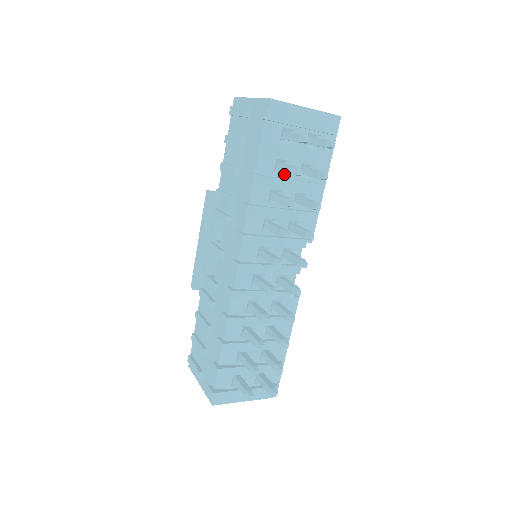
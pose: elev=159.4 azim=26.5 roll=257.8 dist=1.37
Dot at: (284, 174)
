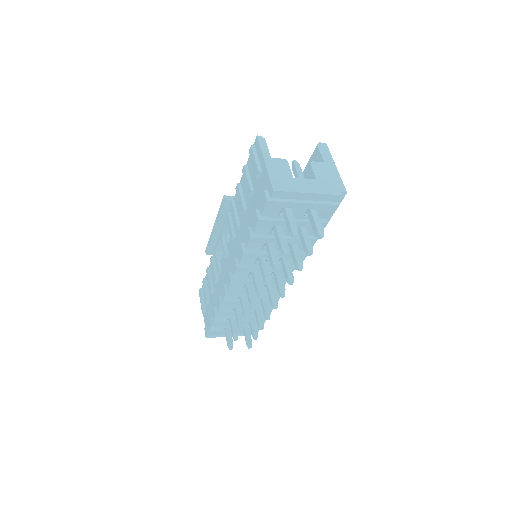
Dot at: occluded
